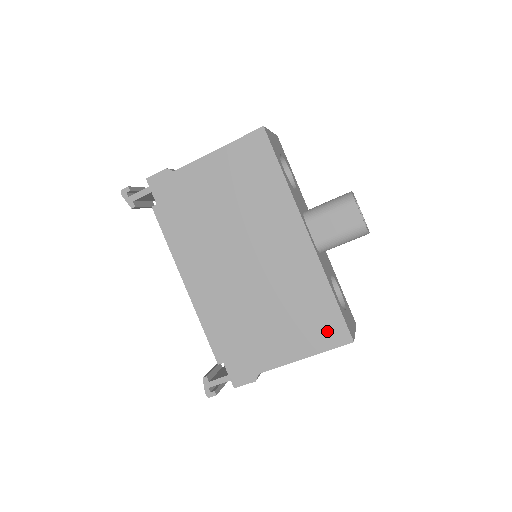
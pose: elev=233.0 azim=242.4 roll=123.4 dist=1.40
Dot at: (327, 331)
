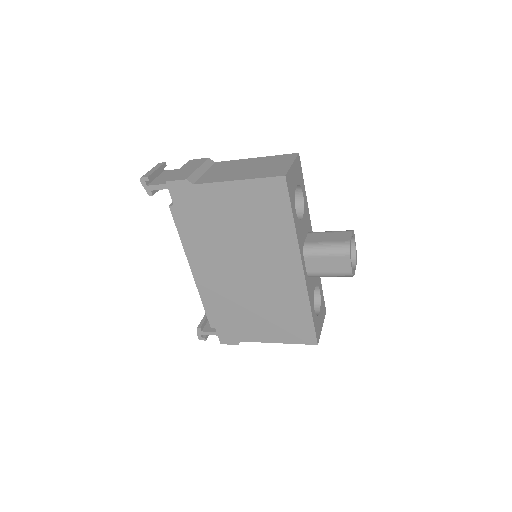
Dot at: (300, 333)
